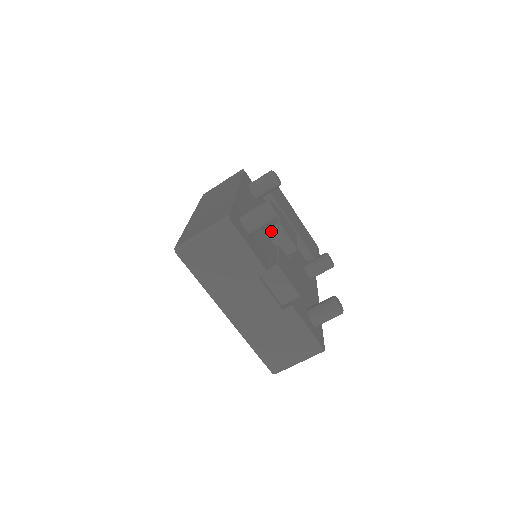
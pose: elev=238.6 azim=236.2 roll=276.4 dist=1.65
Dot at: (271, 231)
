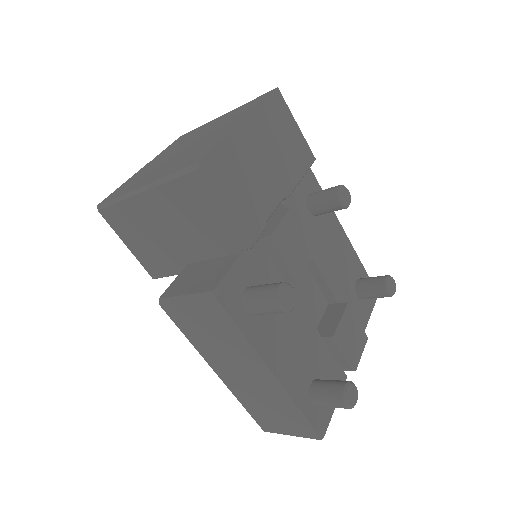
Dot at: (286, 280)
